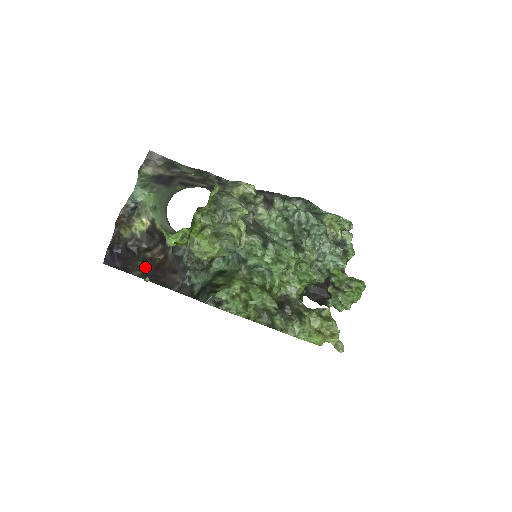
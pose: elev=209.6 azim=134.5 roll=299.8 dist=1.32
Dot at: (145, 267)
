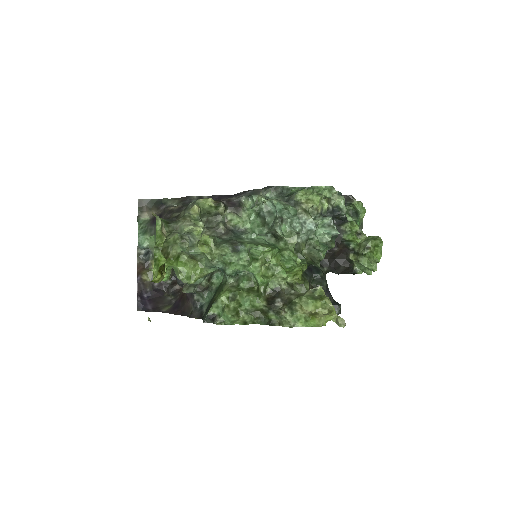
Dot at: (173, 301)
